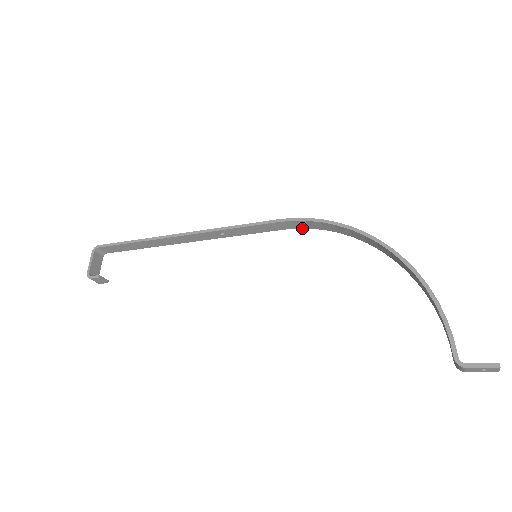
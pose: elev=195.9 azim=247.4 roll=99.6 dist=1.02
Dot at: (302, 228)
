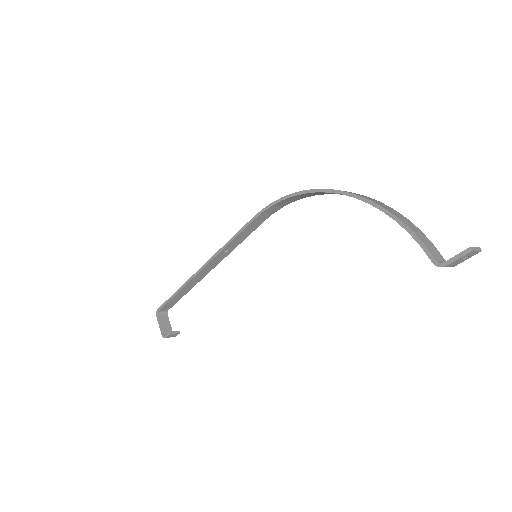
Dot at: occluded
